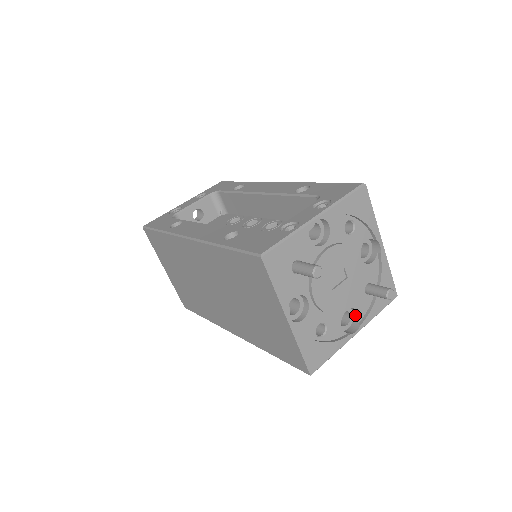
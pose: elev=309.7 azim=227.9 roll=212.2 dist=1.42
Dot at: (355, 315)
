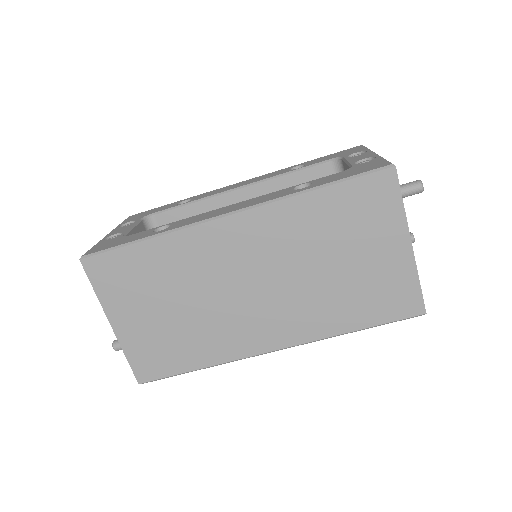
Dot at: occluded
